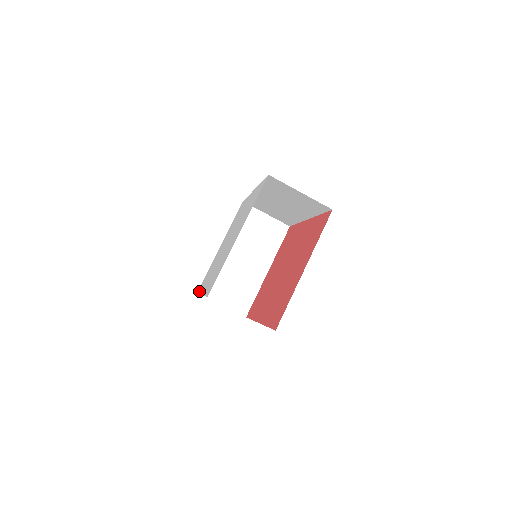
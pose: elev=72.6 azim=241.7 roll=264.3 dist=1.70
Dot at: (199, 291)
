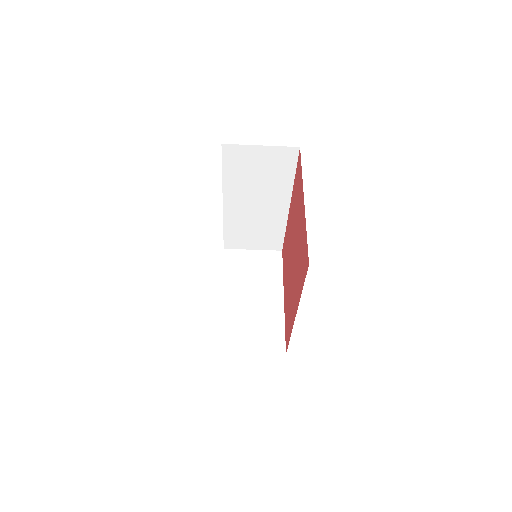
Dot at: occluded
